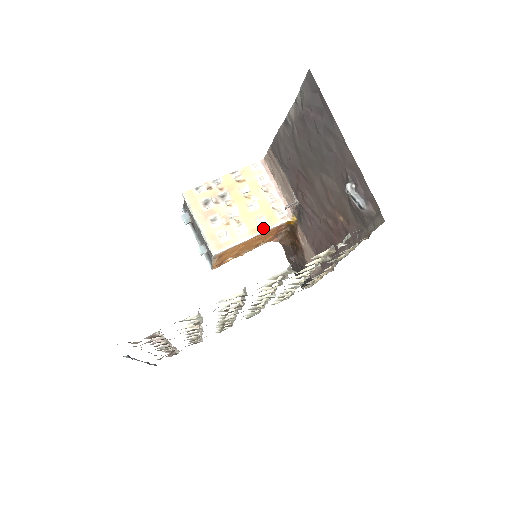
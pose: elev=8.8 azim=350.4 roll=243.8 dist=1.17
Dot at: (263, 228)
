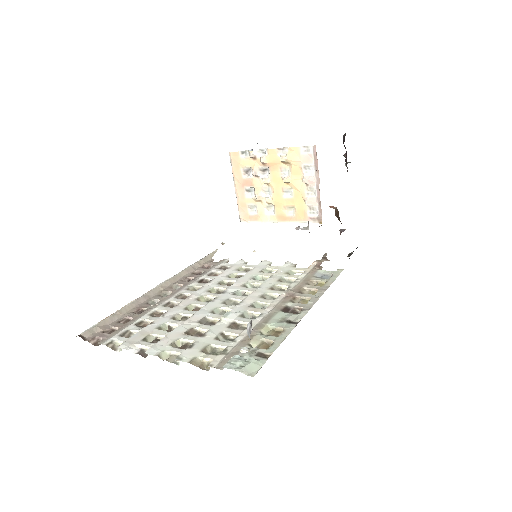
Dot at: (290, 219)
